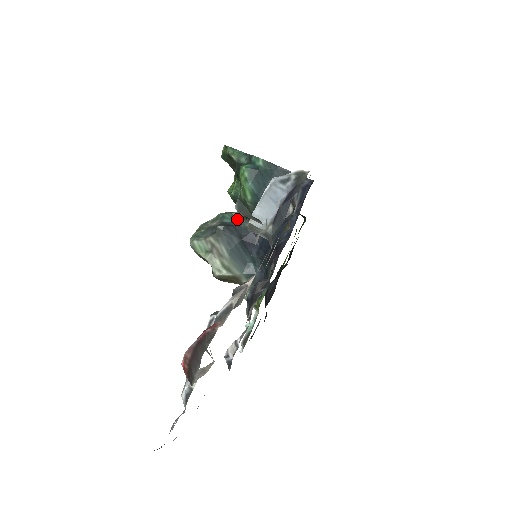
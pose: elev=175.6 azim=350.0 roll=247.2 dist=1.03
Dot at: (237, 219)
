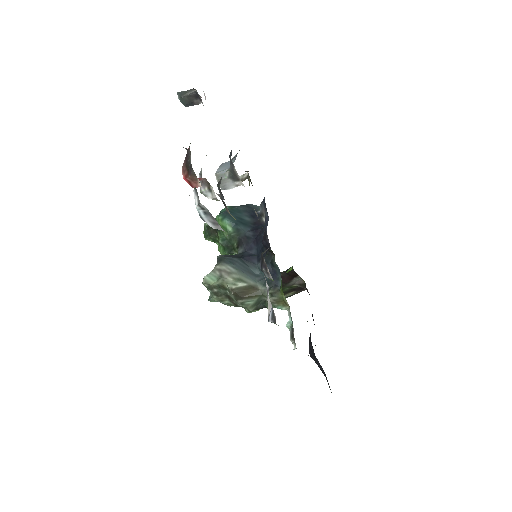
Dot at: occluded
